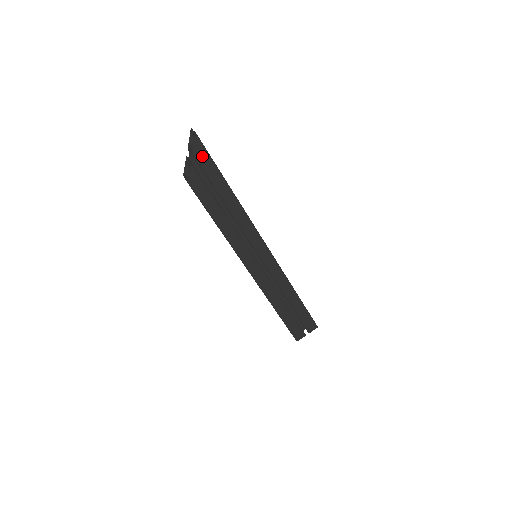
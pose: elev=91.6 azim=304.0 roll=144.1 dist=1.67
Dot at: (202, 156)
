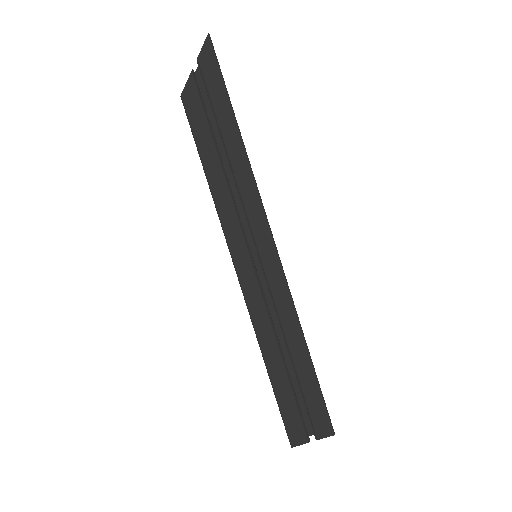
Dot at: (209, 65)
